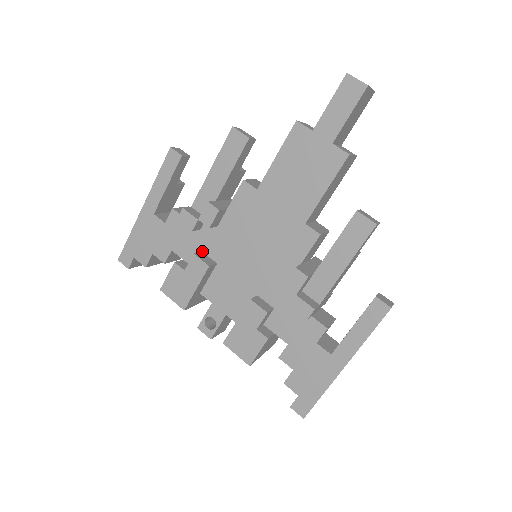
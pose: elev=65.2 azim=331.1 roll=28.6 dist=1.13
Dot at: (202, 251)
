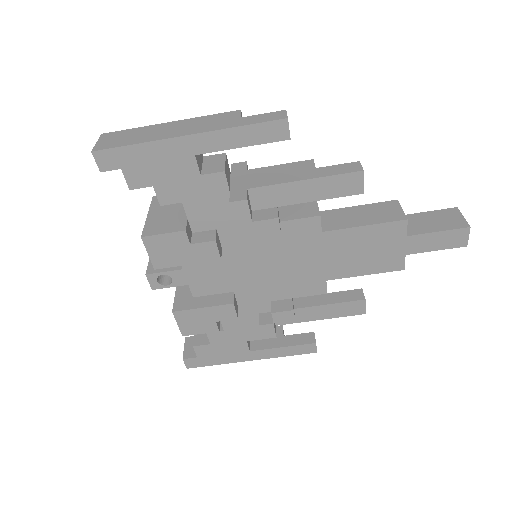
Dot at: (217, 229)
